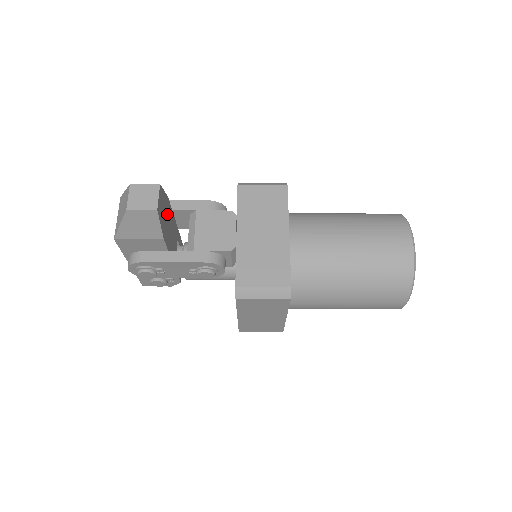
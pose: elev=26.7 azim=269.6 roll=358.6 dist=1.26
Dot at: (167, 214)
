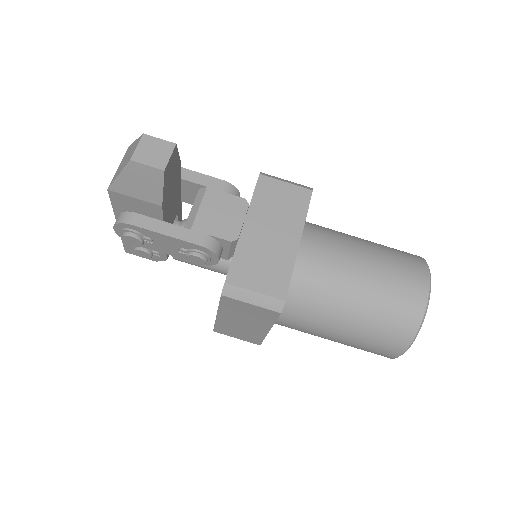
Dot at: (174, 180)
